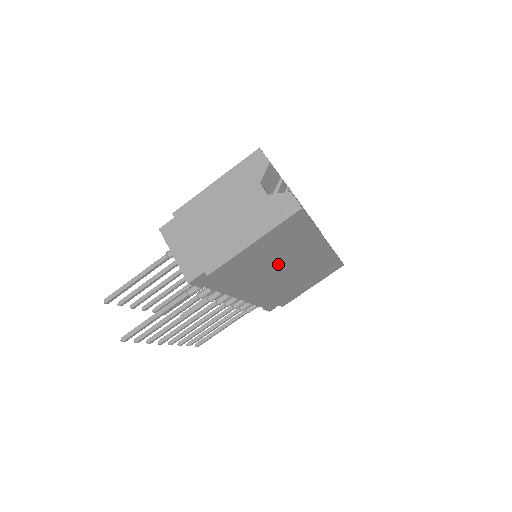
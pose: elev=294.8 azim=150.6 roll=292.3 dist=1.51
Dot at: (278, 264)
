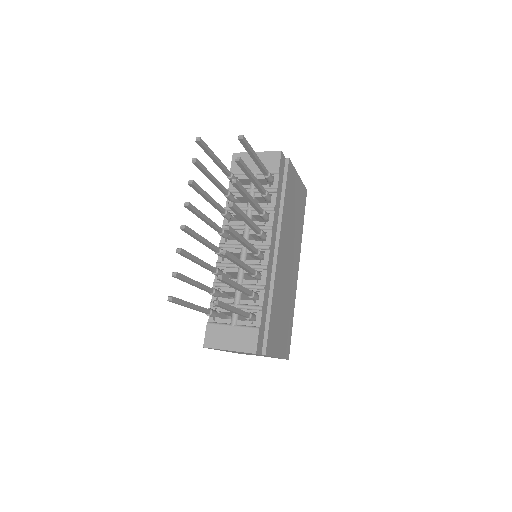
Dot at: (291, 234)
